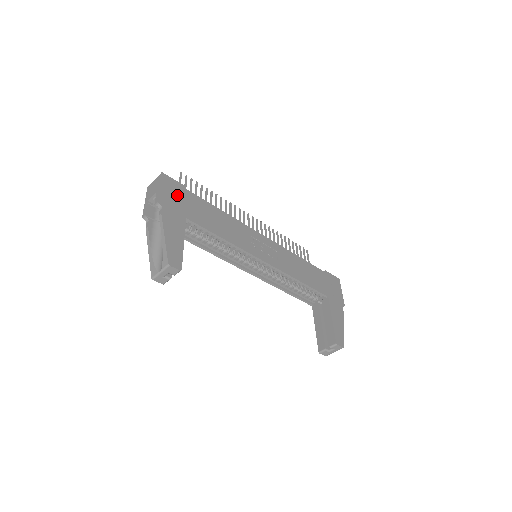
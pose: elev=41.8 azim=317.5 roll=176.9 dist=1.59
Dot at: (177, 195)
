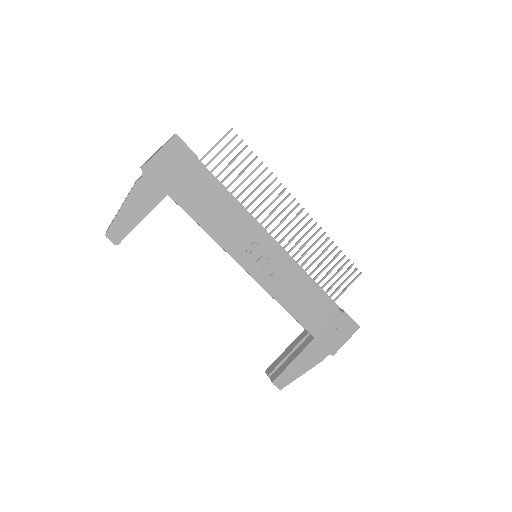
Dot at: (177, 165)
